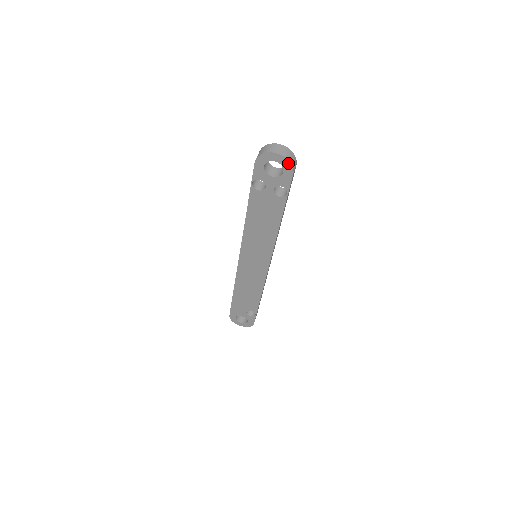
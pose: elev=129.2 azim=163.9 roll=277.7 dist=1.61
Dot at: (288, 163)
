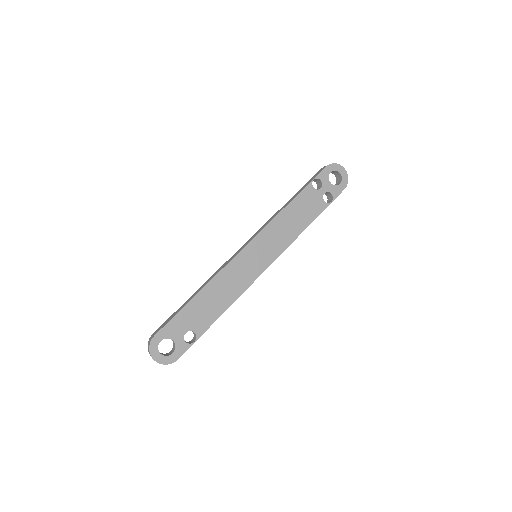
Dot at: (347, 179)
